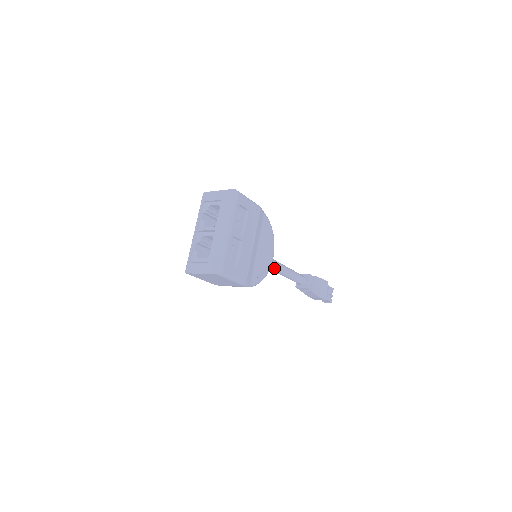
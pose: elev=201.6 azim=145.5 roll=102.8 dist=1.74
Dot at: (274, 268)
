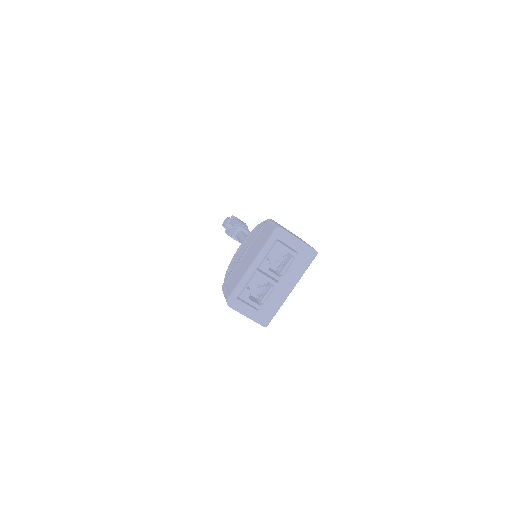
Dot at: occluded
